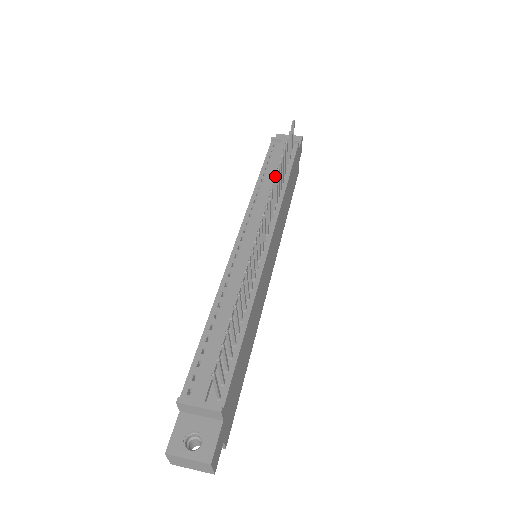
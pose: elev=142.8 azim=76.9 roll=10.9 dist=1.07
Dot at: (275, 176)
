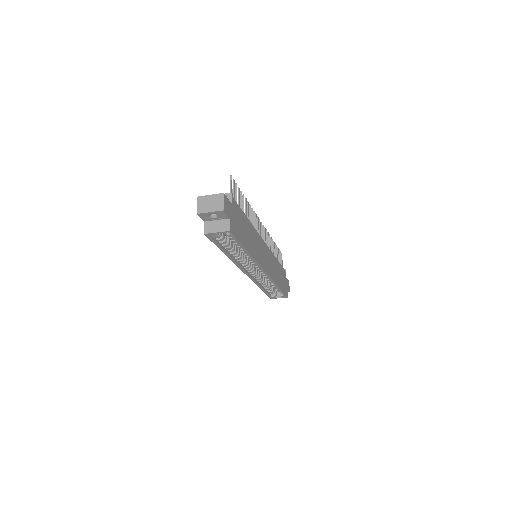
Dot at: (269, 234)
